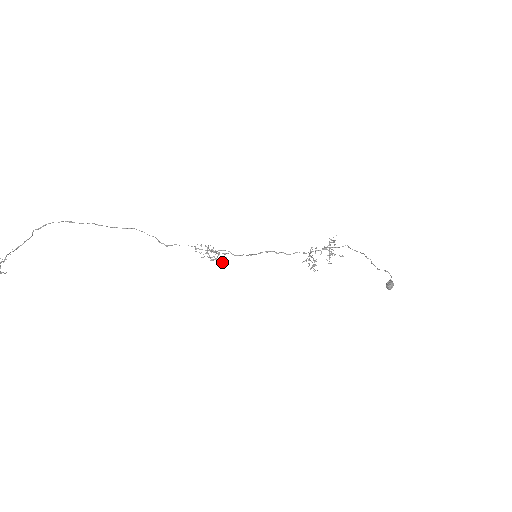
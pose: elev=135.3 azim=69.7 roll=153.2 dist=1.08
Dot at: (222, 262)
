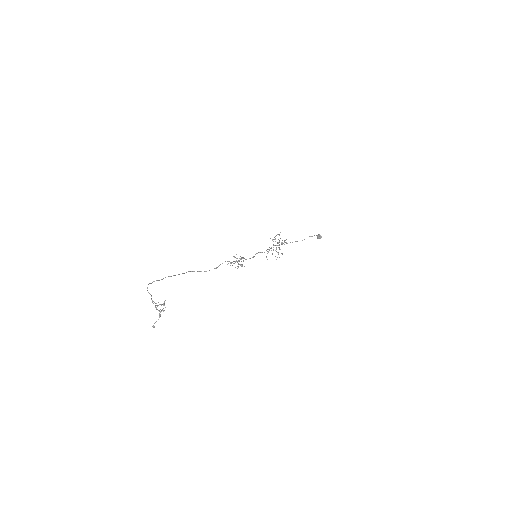
Dot at: occluded
